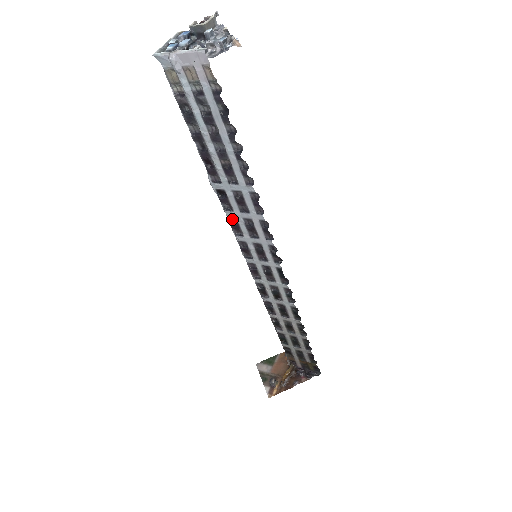
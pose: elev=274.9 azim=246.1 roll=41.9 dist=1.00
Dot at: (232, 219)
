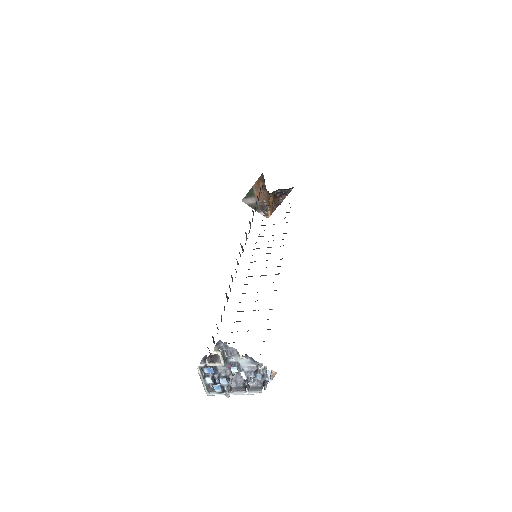
Dot at: occluded
